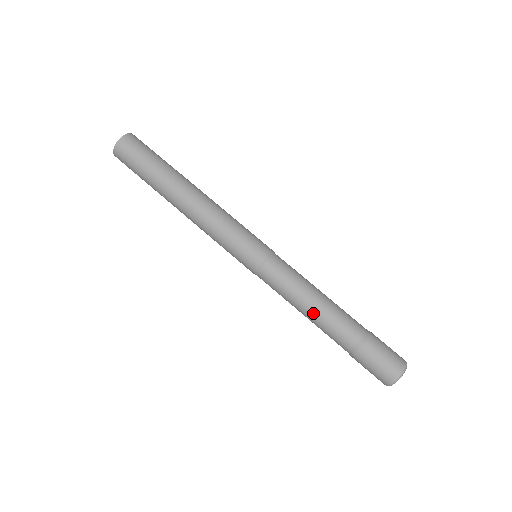
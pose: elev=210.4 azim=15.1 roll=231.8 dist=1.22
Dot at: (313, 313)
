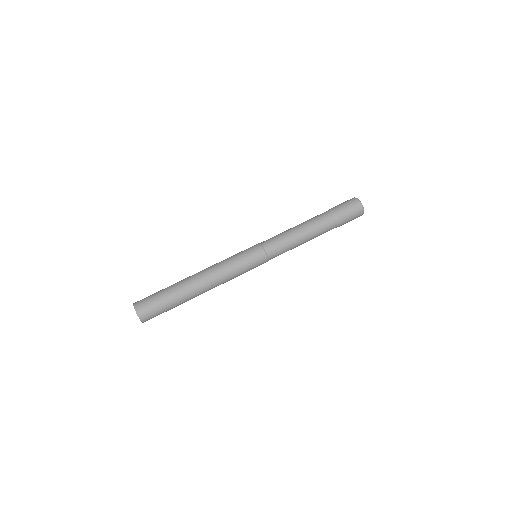
Dot at: (304, 229)
